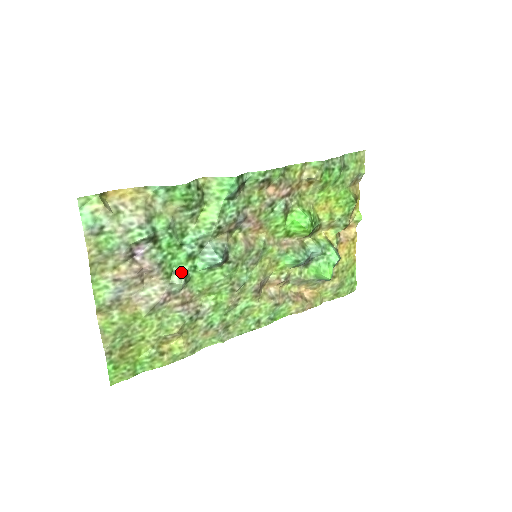
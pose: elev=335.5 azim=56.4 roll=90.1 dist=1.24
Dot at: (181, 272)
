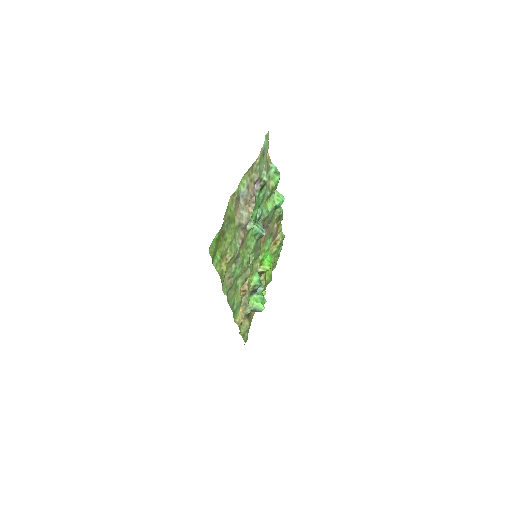
Dot at: (253, 220)
